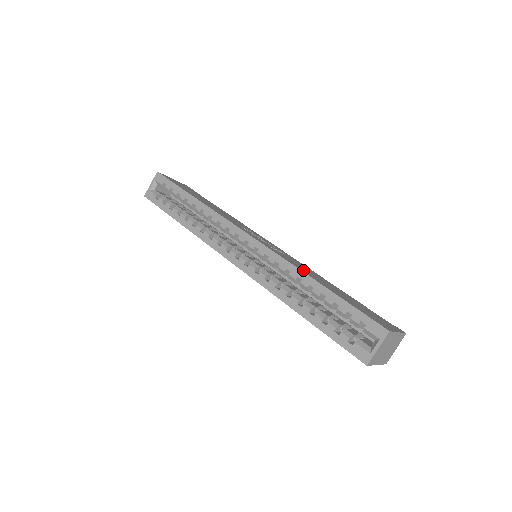
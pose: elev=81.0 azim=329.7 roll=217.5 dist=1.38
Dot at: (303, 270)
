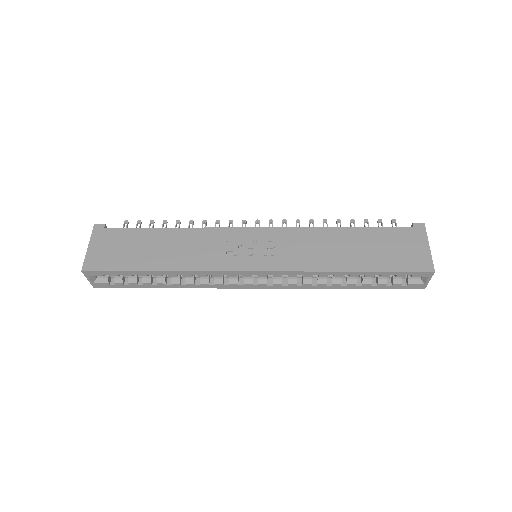
Dot at: (325, 263)
